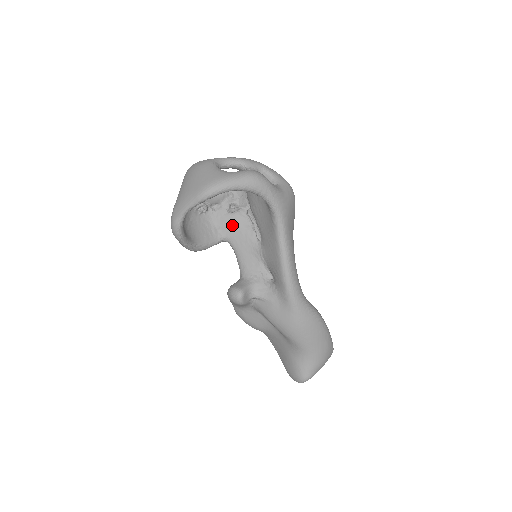
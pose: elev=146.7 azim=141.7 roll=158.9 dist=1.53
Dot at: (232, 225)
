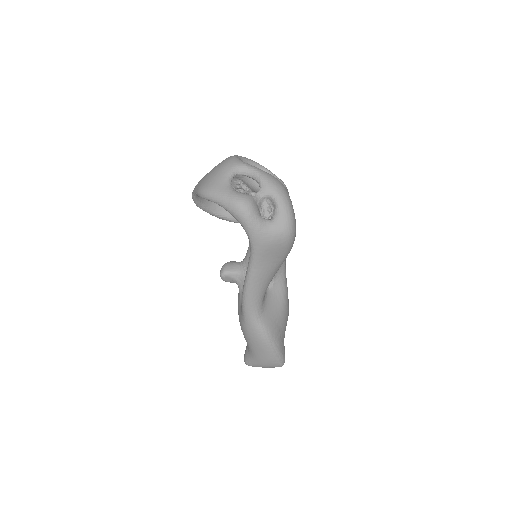
Dot at: occluded
